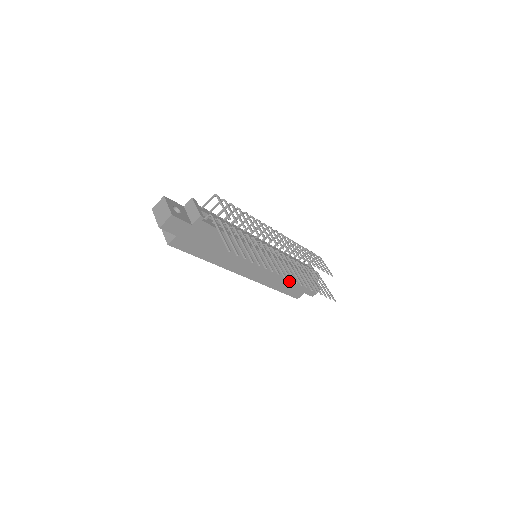
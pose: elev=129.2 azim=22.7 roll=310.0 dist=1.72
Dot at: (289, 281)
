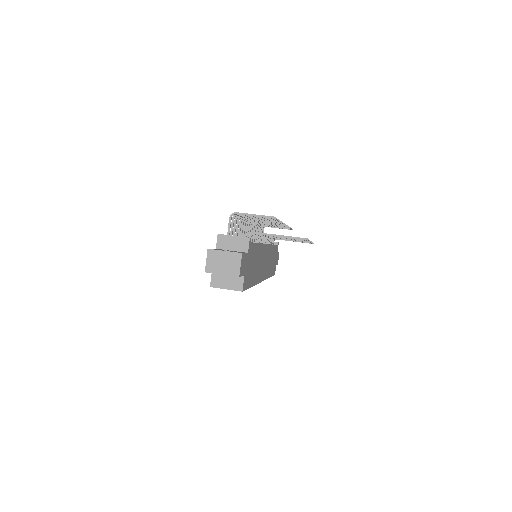
Dot at: (272, 261)
